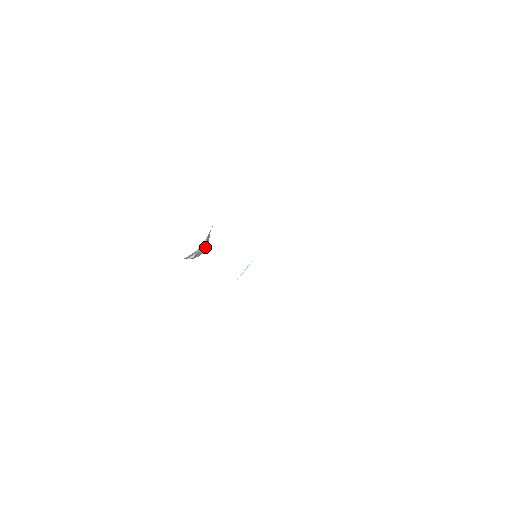
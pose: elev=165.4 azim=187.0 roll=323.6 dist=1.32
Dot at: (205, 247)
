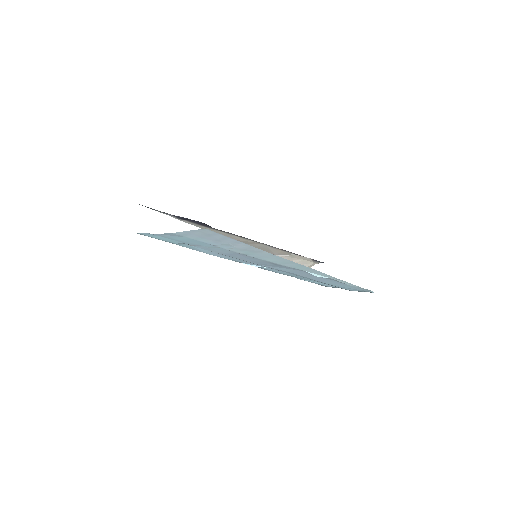
Dot at: occluded
